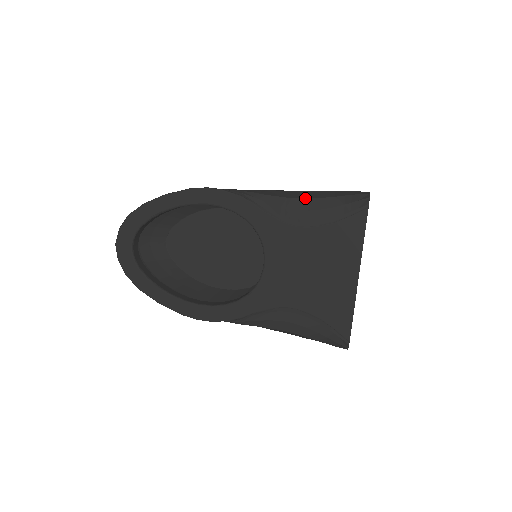
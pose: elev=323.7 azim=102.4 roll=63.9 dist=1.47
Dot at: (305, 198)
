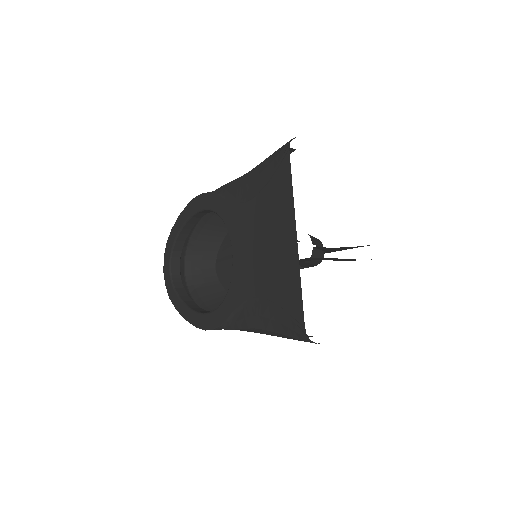
Dot at: occluded
